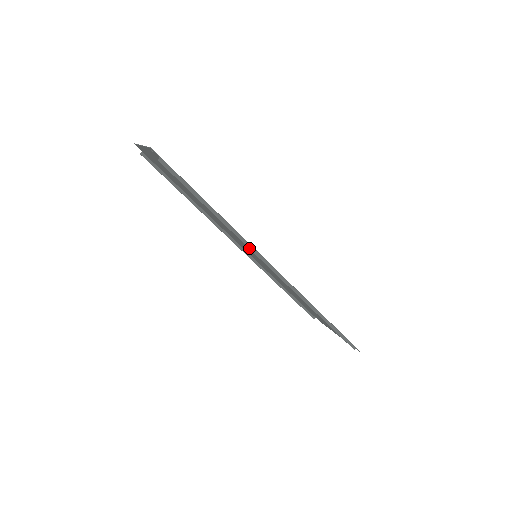
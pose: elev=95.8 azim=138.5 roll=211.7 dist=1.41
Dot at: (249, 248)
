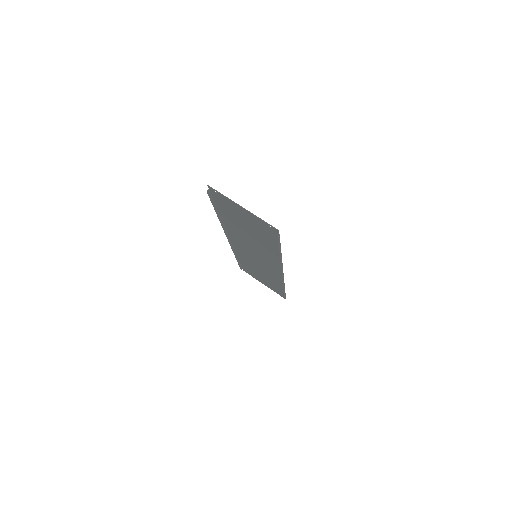
Dot at: (281, 269)
